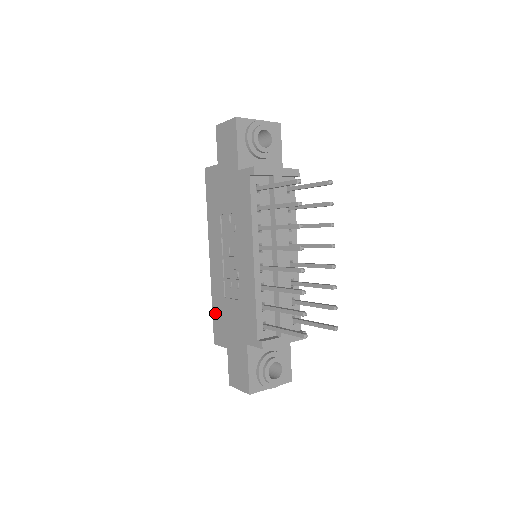
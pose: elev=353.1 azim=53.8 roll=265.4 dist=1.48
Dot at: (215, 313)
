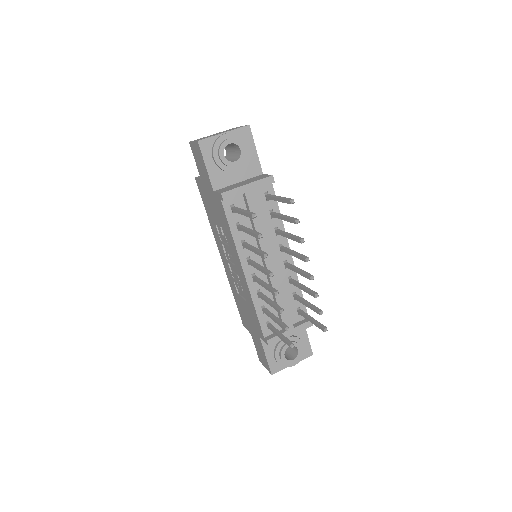
Dot at: (237, 303)
